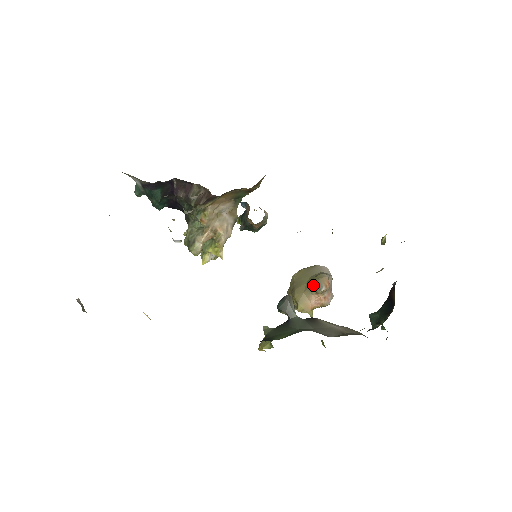
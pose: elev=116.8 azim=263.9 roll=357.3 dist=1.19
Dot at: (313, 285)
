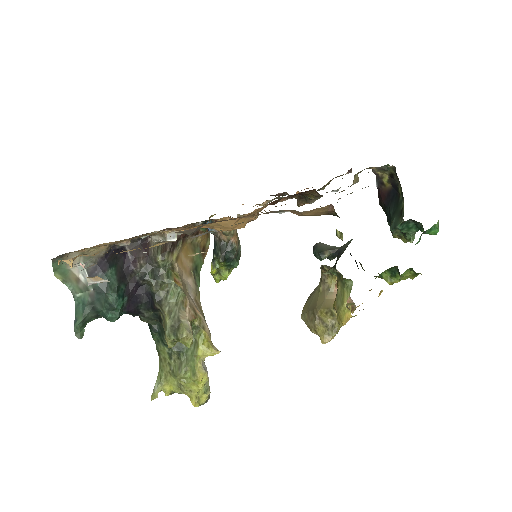
Dot at: (326, 266)
